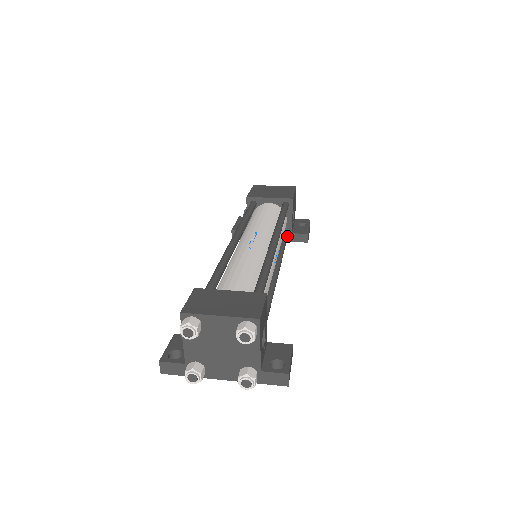
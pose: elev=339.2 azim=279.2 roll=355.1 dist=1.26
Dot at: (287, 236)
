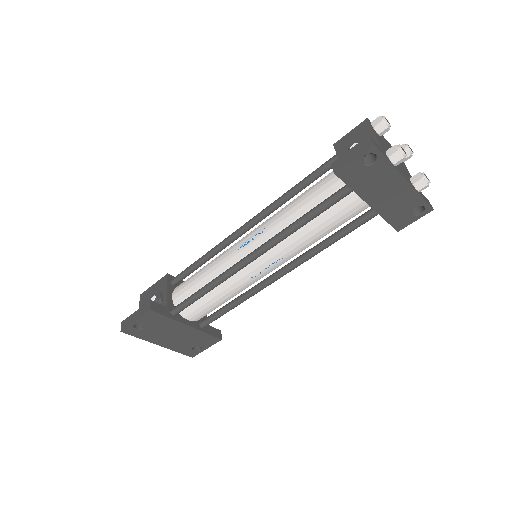
Dot at: occluded
